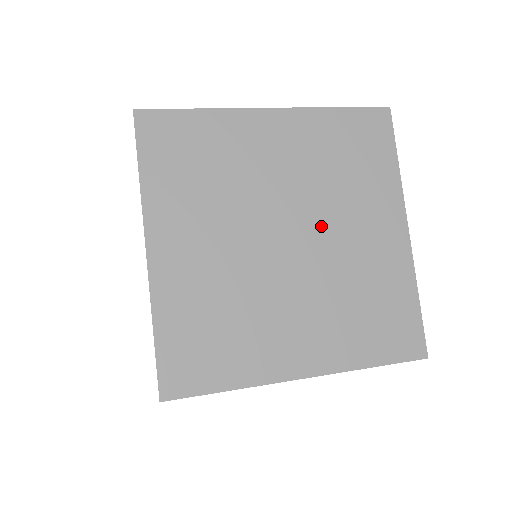
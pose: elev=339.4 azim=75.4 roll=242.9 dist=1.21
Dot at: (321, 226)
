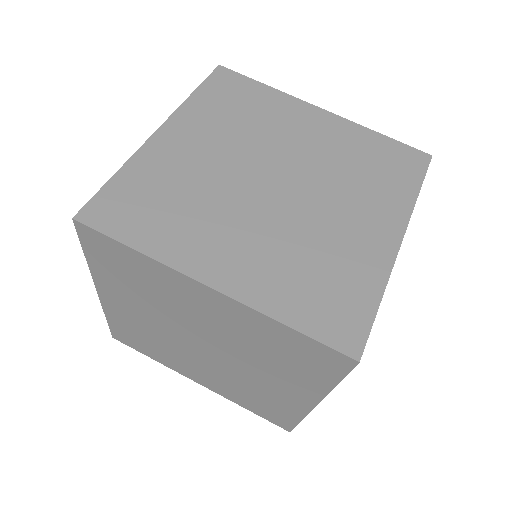
Dot at: occluded
